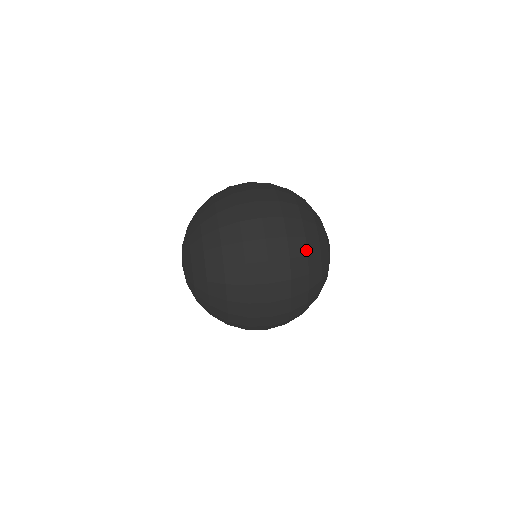
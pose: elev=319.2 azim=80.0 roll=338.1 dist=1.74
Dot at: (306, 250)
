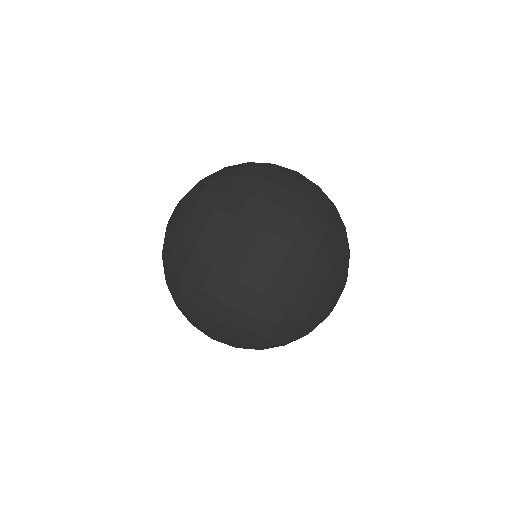
Dot at: (304, 274)
